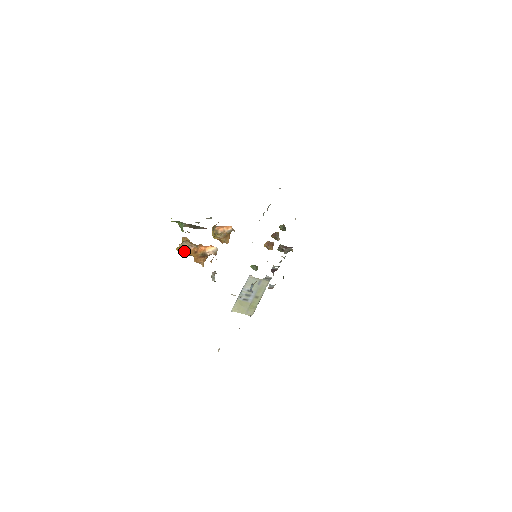
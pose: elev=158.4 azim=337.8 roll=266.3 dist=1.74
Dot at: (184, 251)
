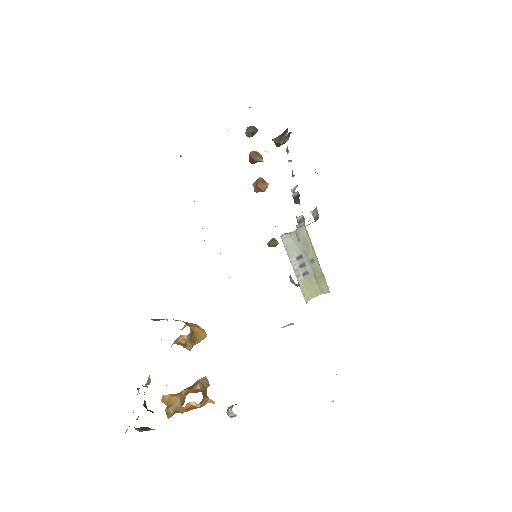
Dot at: (179, 412)
